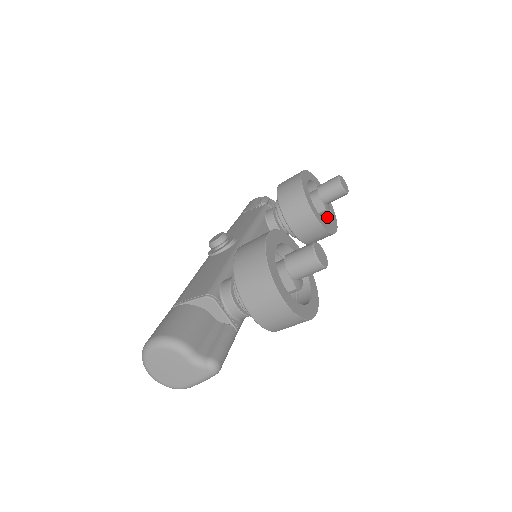
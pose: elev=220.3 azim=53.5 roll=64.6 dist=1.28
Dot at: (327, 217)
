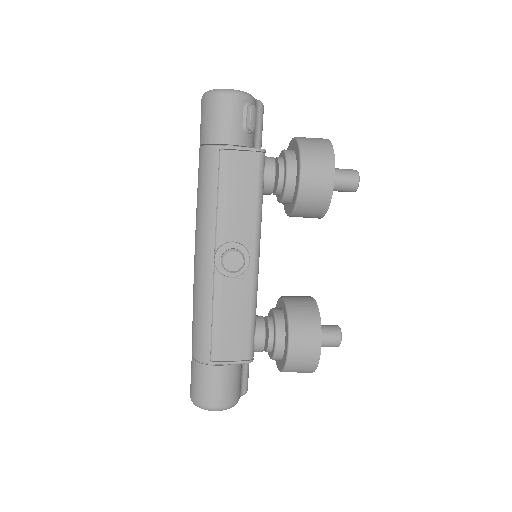
Dot at: occluded
